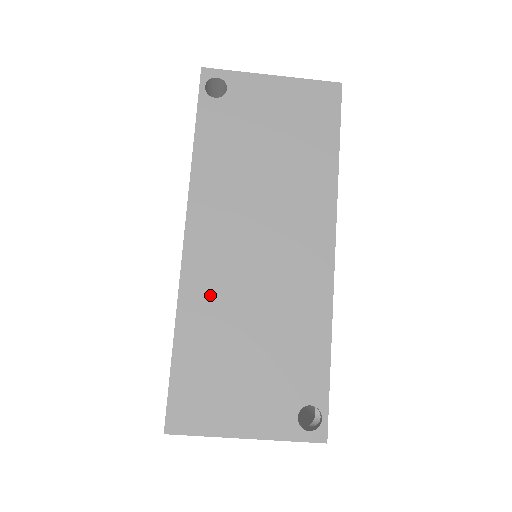
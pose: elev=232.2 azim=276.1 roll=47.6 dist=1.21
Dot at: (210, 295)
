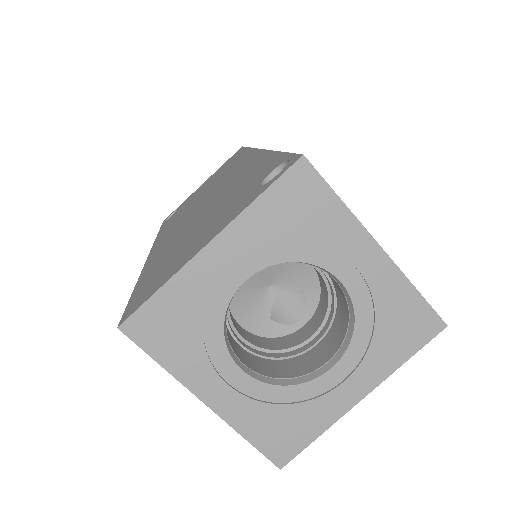
Dot at: occluded
